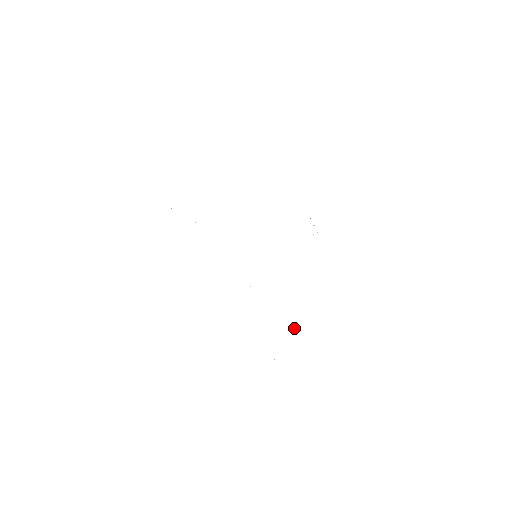
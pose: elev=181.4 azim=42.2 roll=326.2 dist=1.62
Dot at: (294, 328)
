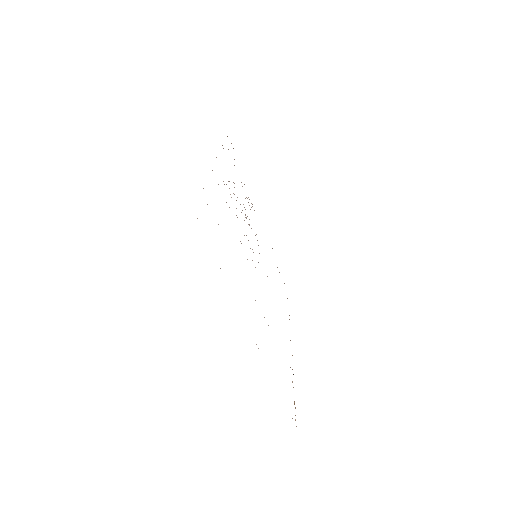
Dot at: occluded
